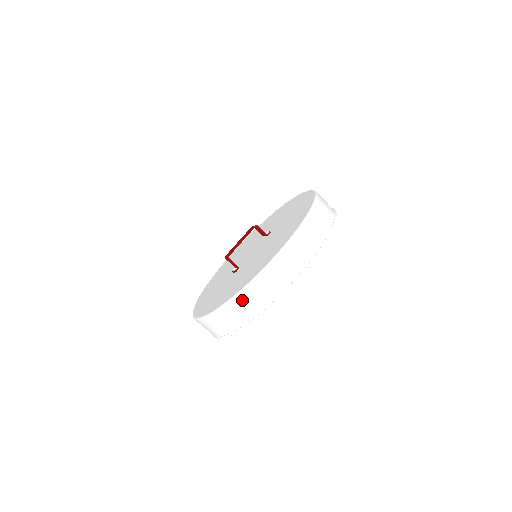
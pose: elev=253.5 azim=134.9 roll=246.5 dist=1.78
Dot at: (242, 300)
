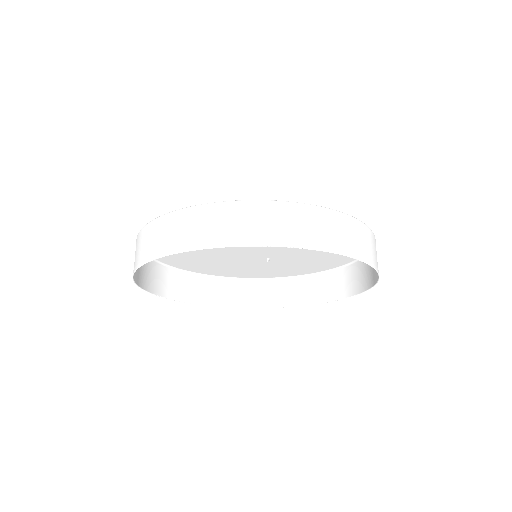
Dot at: (334, 219)
